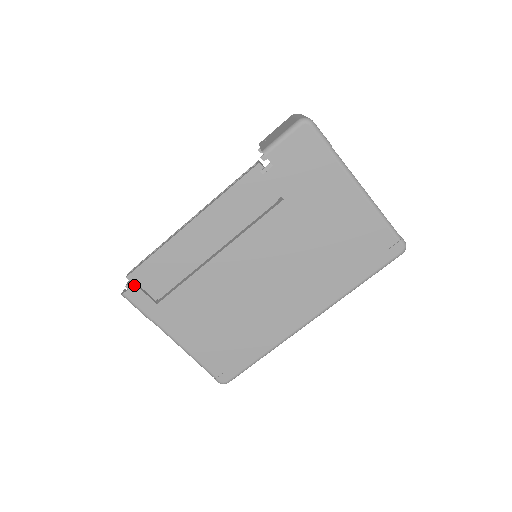
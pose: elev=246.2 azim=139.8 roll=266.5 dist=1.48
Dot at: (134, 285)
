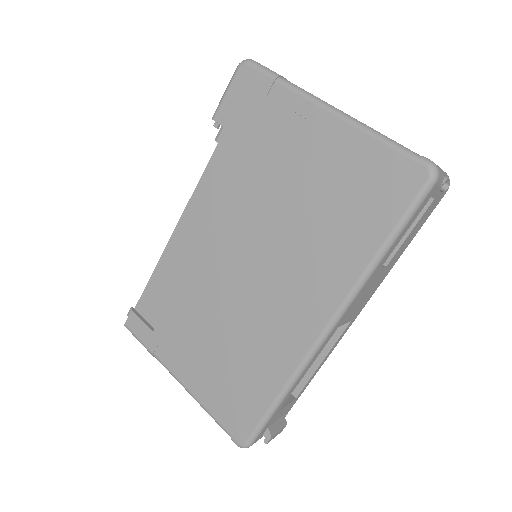
Dot at: (131, 312)
